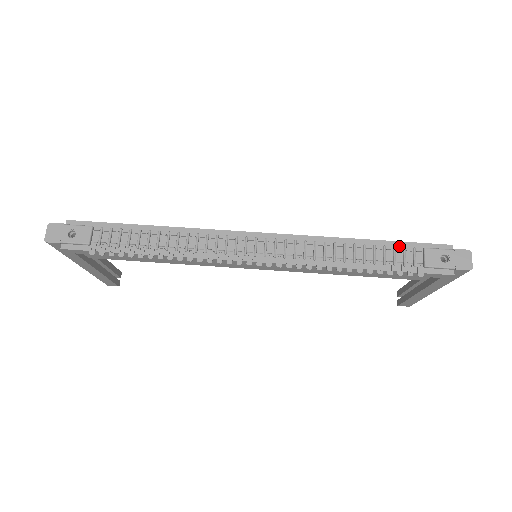
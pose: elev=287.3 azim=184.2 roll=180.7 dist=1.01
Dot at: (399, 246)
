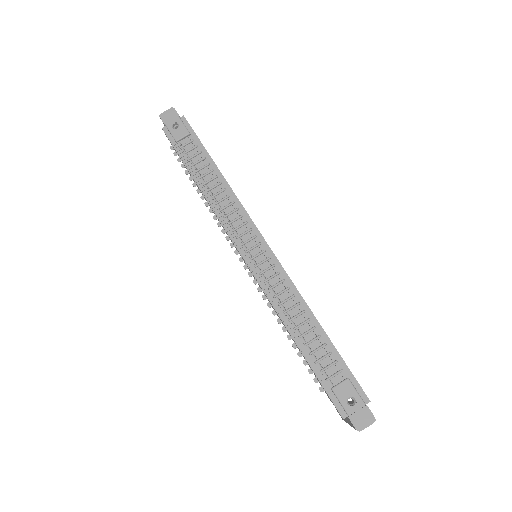
Dot at: (335, 356)
